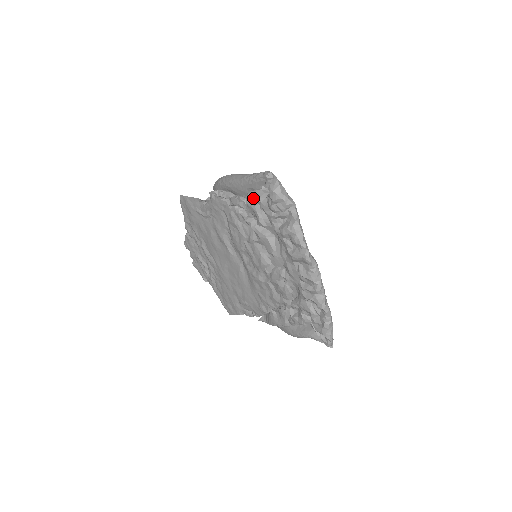
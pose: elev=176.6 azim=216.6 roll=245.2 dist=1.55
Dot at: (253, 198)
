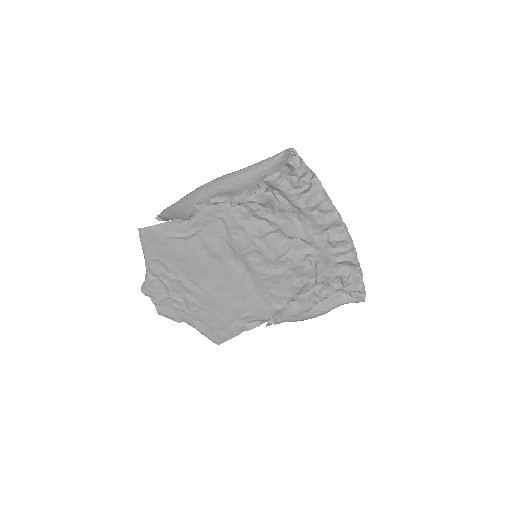
Dot at: (267, 185)
